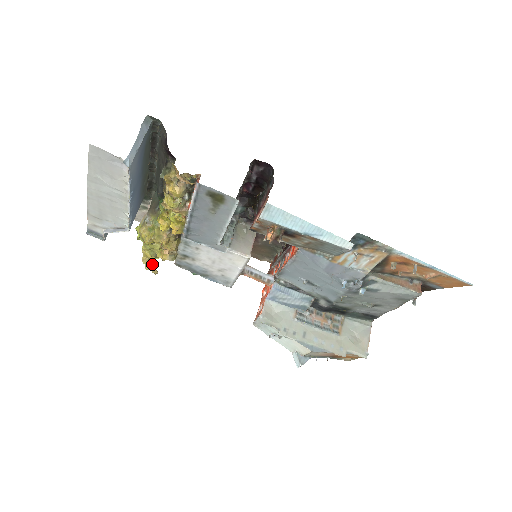
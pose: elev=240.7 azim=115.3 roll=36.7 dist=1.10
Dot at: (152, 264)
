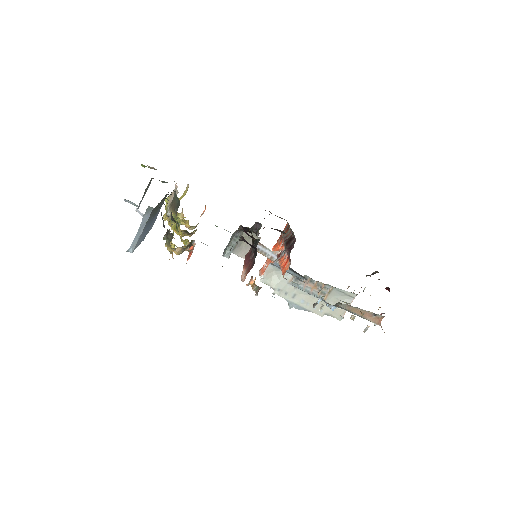
Dot at: (181, 216)
